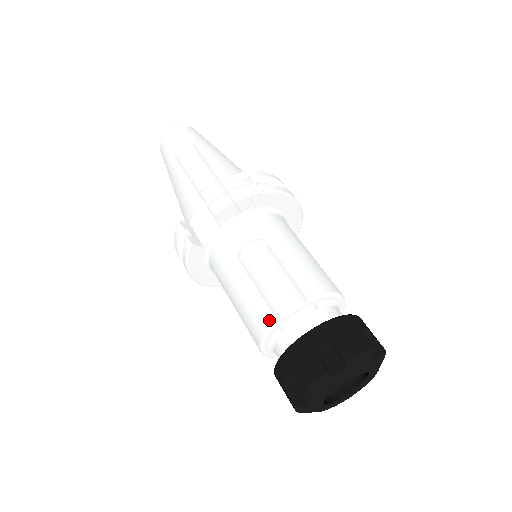
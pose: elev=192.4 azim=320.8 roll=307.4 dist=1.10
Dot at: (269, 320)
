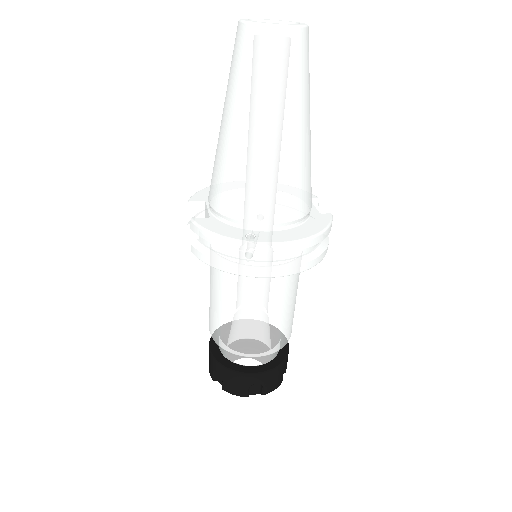
Dot at: (209, 326)
